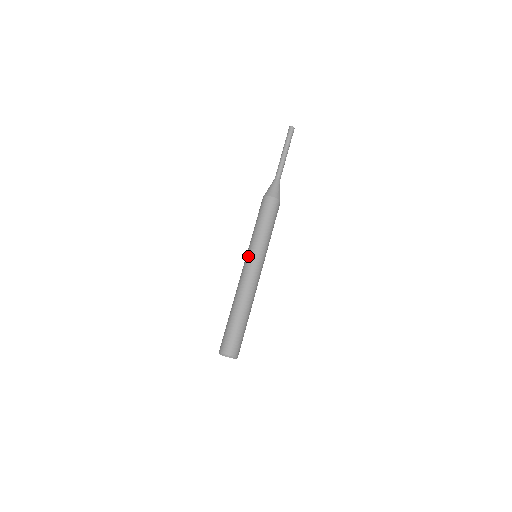
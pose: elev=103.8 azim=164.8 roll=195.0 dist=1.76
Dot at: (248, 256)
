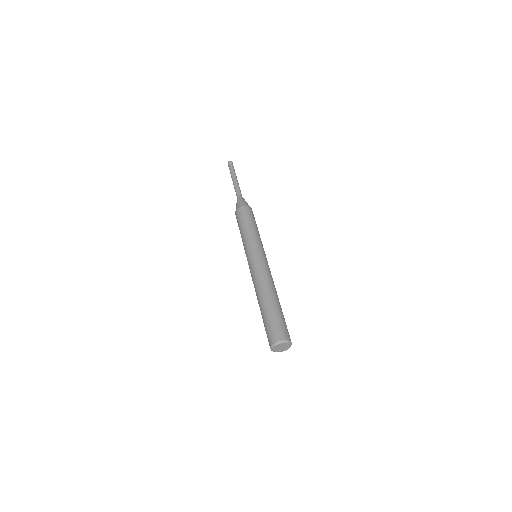
Dot at: occluded
